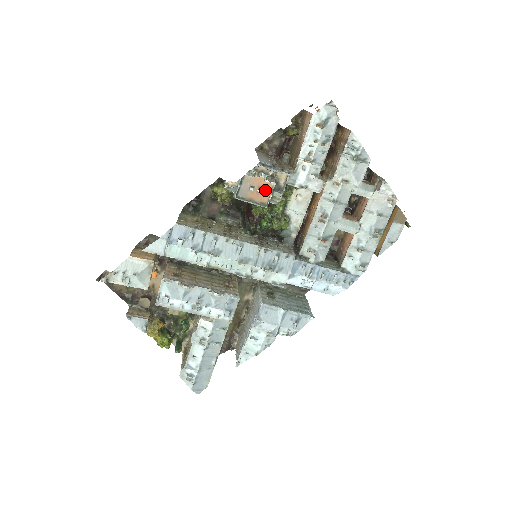
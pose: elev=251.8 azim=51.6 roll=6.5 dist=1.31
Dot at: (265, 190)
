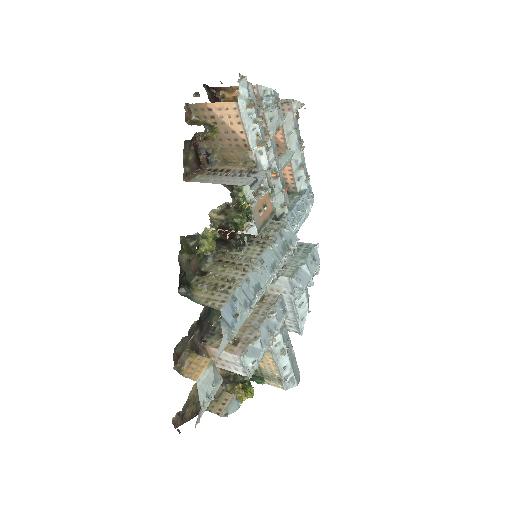
Dot at: (266, 202)
